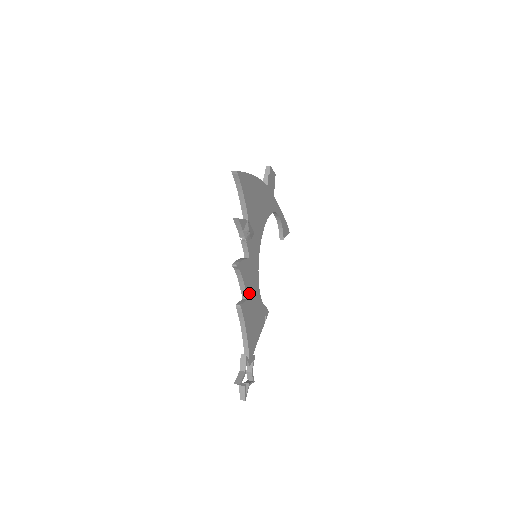
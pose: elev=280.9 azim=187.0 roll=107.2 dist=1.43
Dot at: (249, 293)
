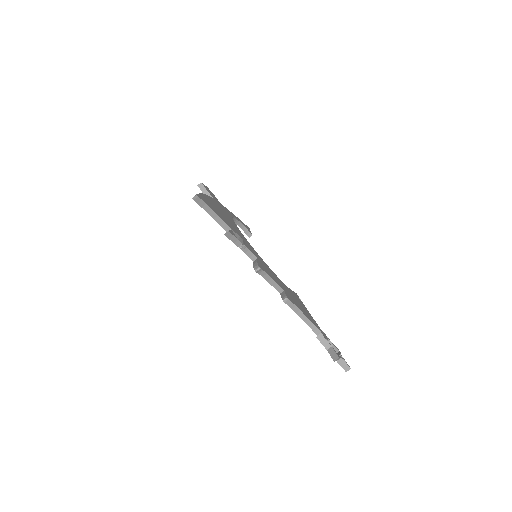
Dot at: (280, 285)
